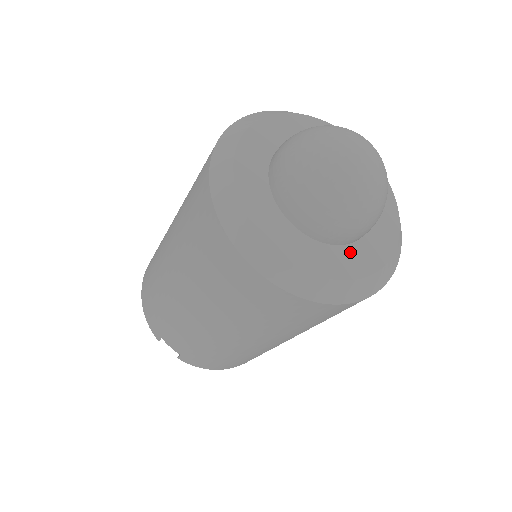
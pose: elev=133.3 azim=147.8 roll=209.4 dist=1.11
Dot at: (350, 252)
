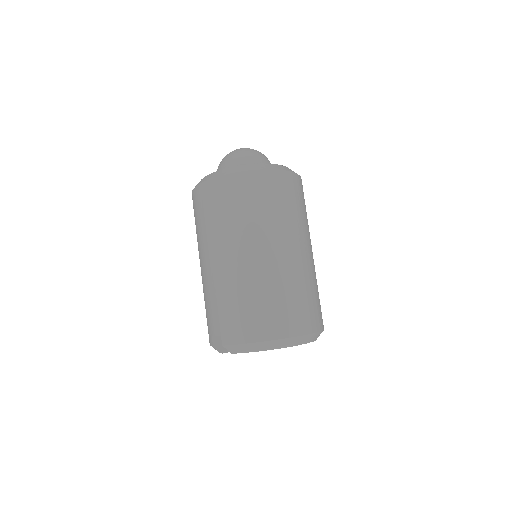
Dot at: occluded
